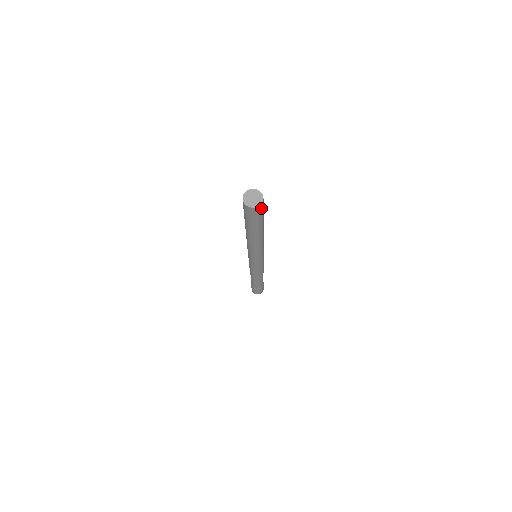
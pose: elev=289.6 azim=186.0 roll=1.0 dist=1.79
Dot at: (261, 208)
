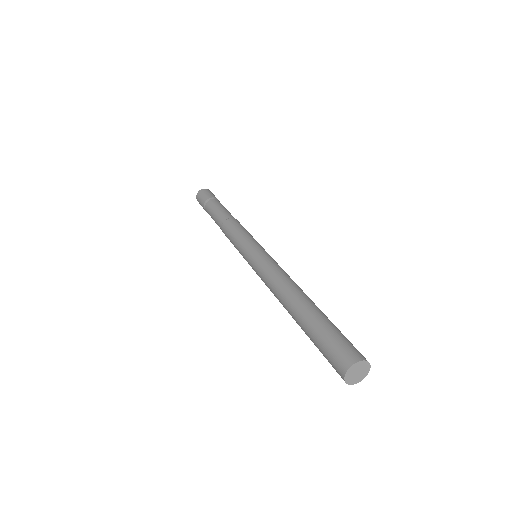
Dot at: occluded
